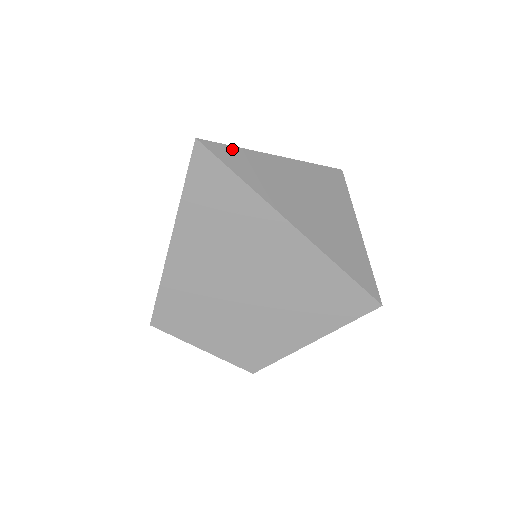
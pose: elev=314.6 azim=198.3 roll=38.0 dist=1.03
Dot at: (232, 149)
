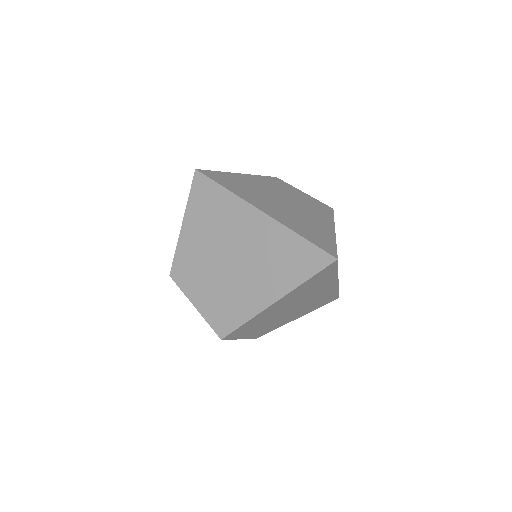
Dot at: occluded
